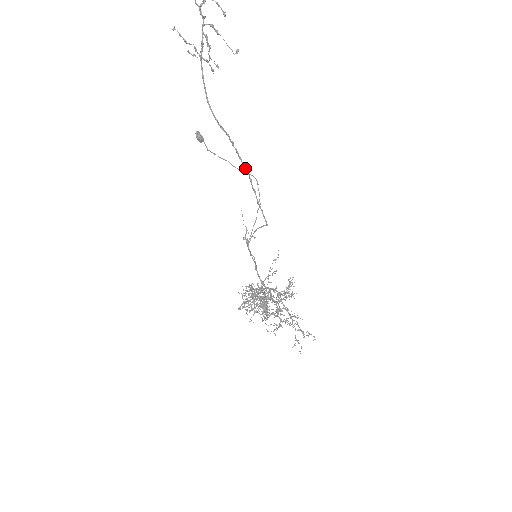
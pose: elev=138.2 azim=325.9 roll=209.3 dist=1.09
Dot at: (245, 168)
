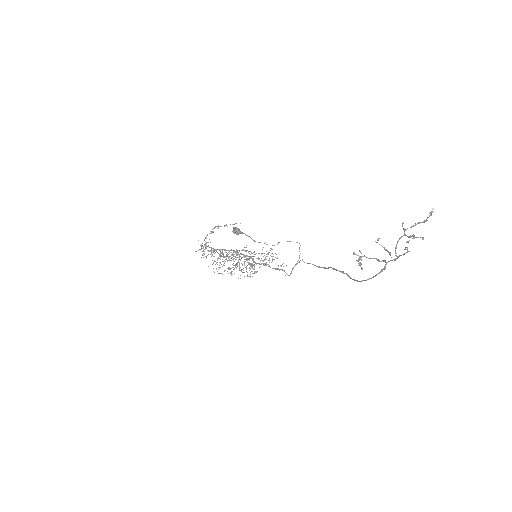
Dot at: (333, 269)
